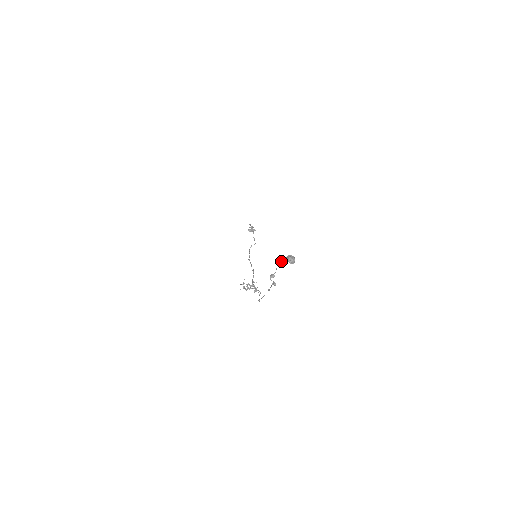
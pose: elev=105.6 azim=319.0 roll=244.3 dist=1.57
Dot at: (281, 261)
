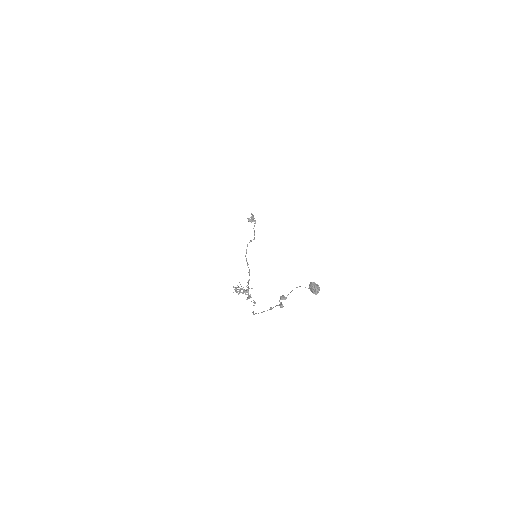
Dot at: occluded
